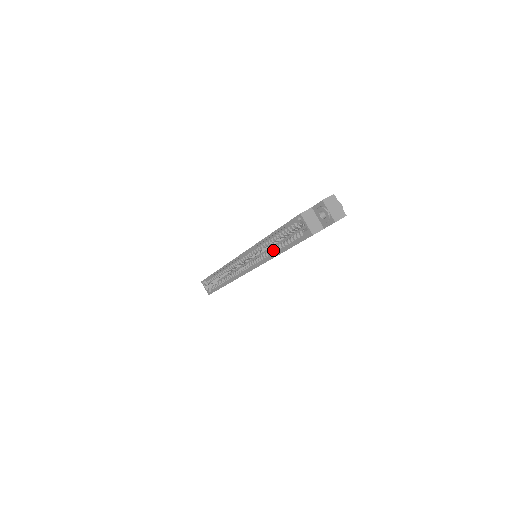
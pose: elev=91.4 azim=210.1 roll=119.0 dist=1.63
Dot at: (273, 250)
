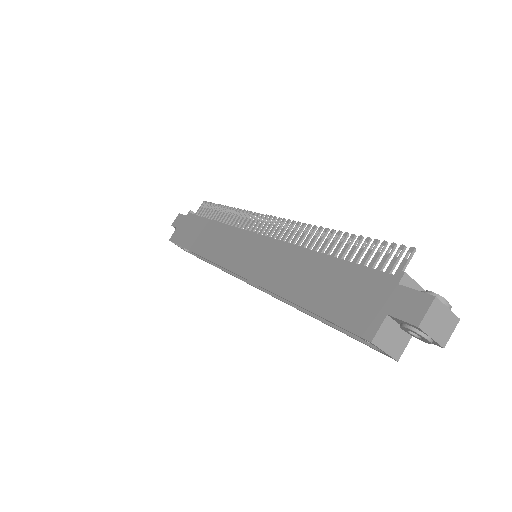
Dot at: occluded
